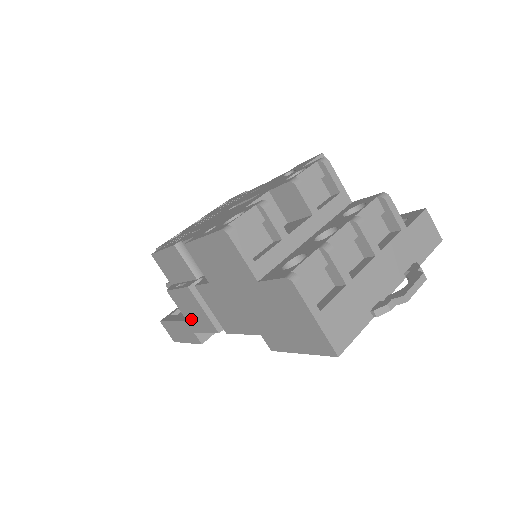
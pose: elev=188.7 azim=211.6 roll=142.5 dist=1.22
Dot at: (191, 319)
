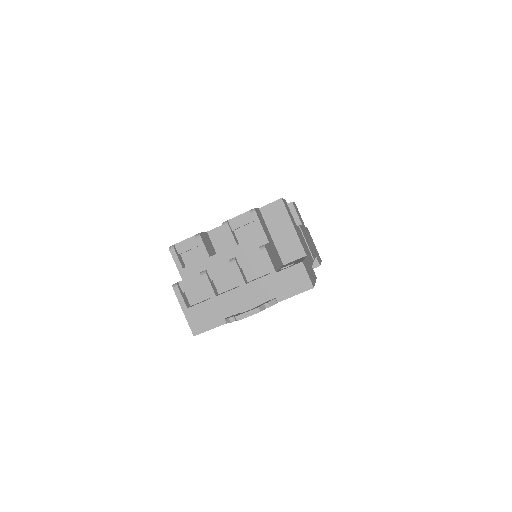
Dot at: occluded
